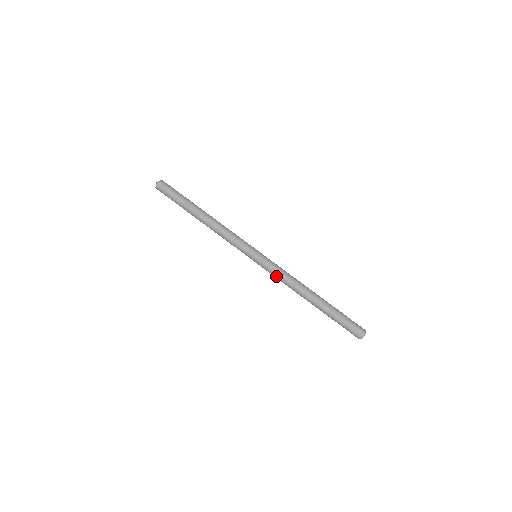
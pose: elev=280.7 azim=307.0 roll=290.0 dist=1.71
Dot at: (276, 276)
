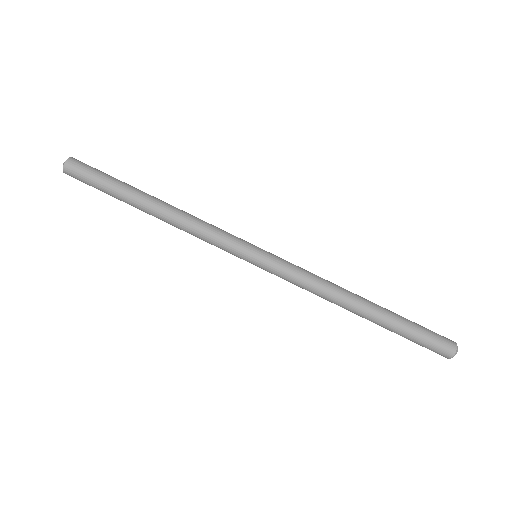
Dot at: (295, 284)
